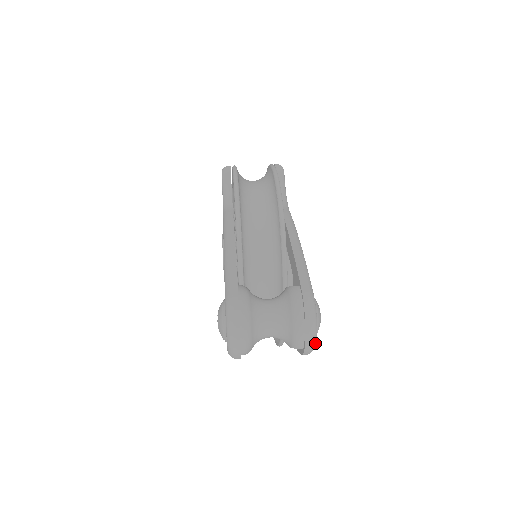
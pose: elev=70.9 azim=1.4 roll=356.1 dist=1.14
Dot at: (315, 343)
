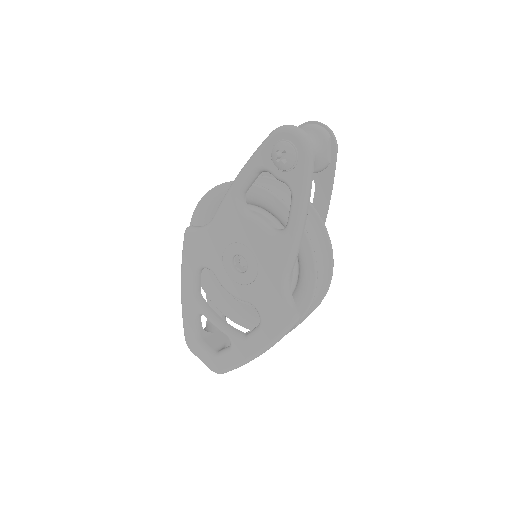
Dot at: (332, 133)
